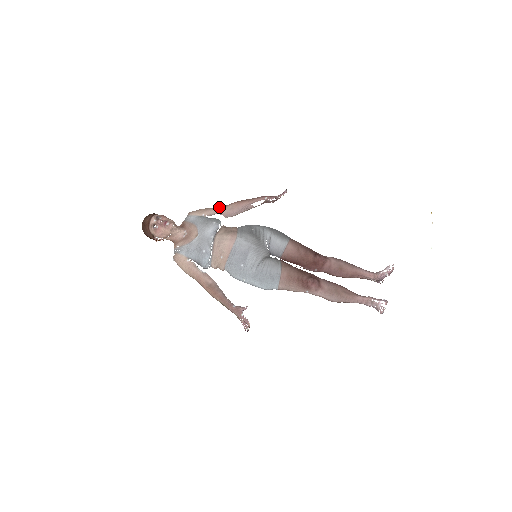
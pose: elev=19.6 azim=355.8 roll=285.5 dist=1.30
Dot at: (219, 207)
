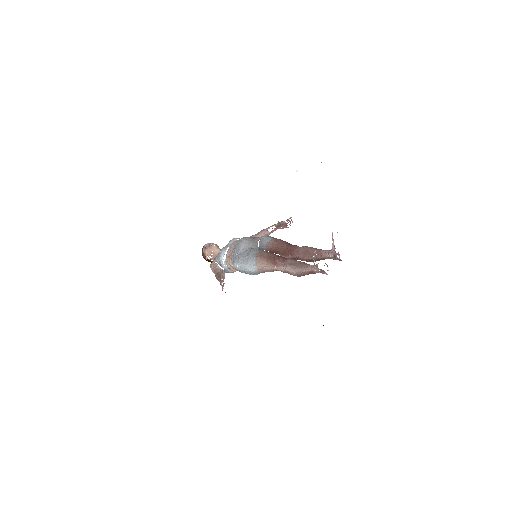
Dot at: occluded
